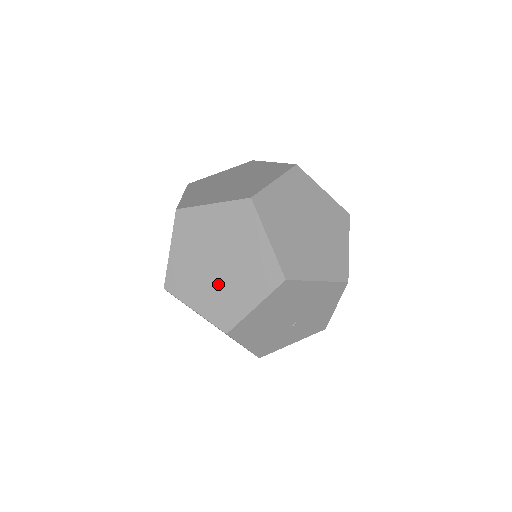
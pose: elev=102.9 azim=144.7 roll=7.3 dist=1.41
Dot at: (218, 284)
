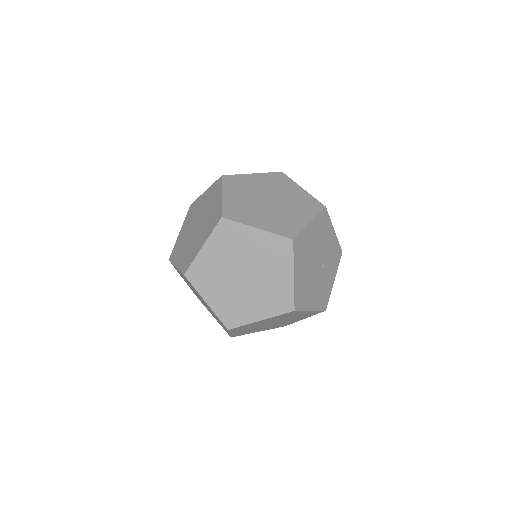
Dot at: (257, 288)
